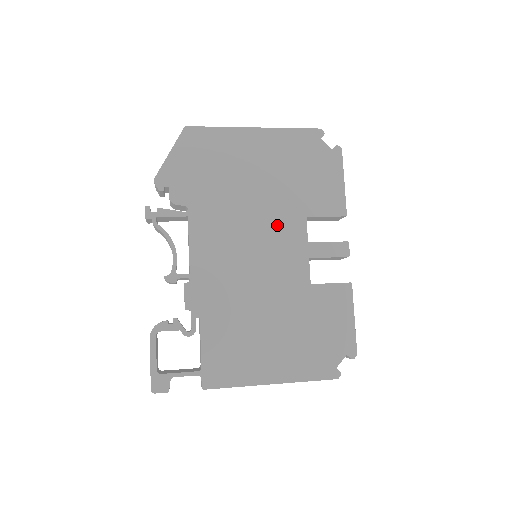
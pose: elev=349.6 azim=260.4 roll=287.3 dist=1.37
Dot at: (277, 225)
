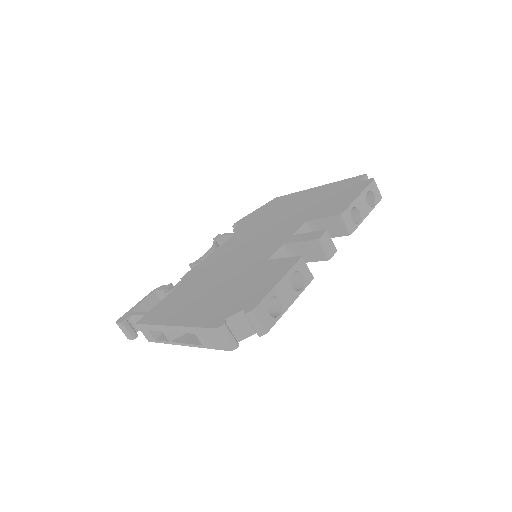
Dot at: (280, 229)
